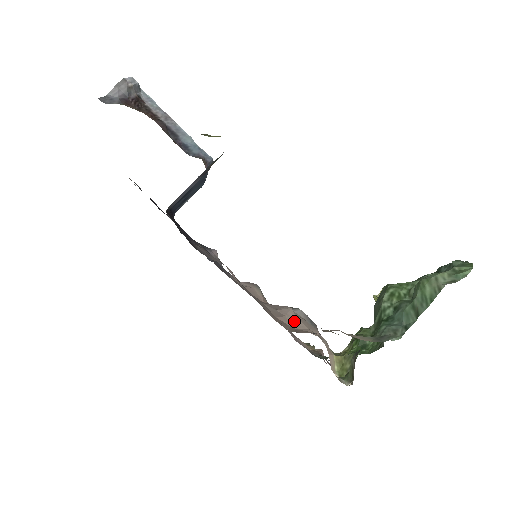
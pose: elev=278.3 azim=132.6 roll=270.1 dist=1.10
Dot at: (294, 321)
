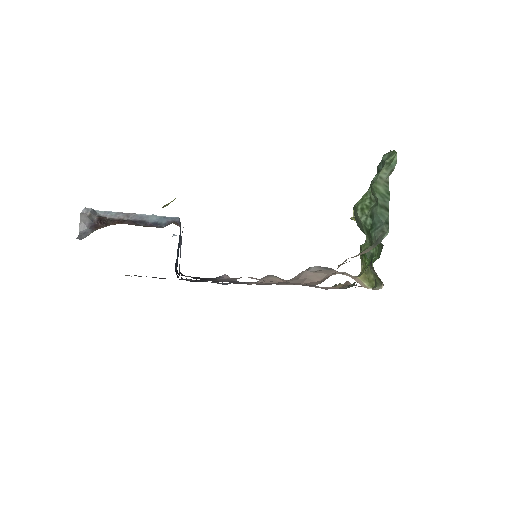
Dot at: (315, 277)
